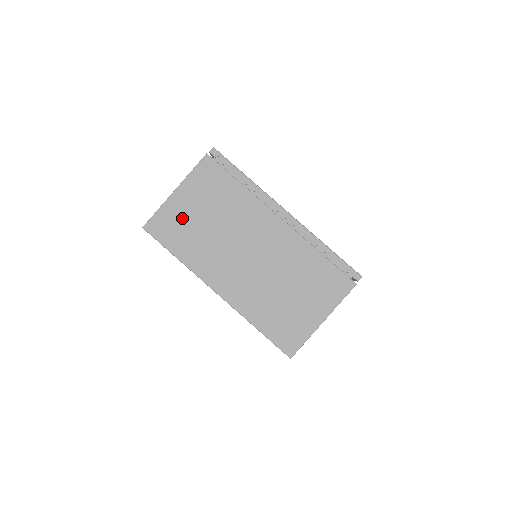
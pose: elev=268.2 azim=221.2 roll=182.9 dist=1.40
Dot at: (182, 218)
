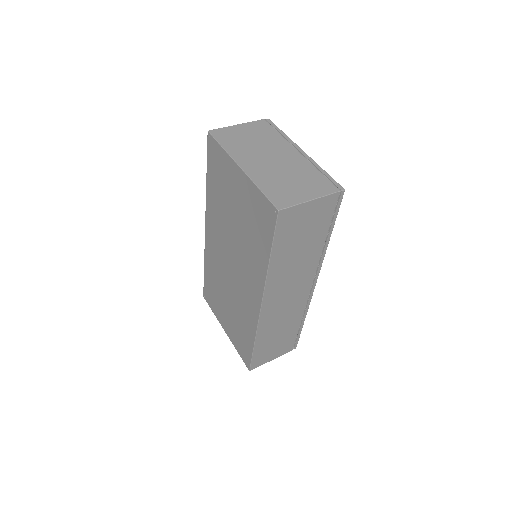
Dot at: (235, 134)
